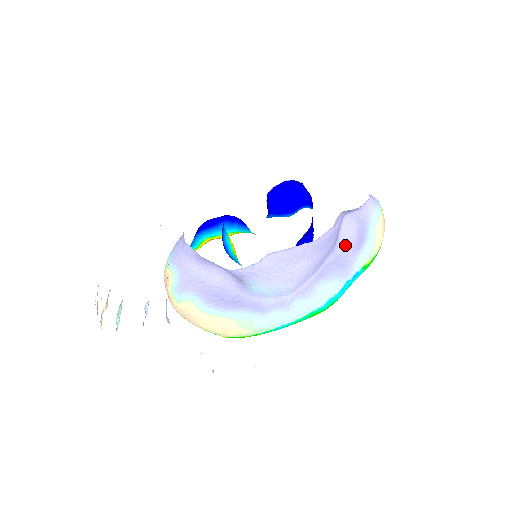
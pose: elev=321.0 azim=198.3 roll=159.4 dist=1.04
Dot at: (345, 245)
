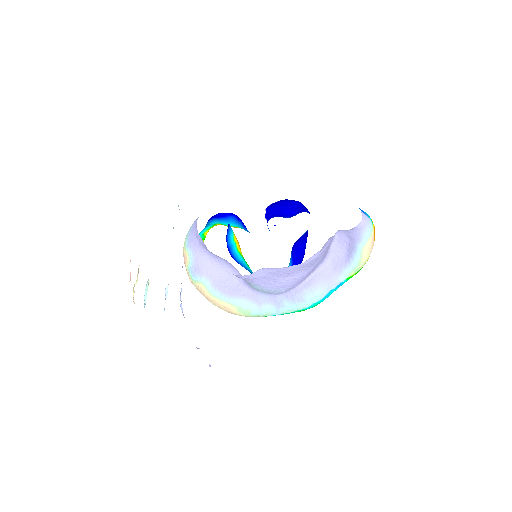
Dot at: (335, 256)
